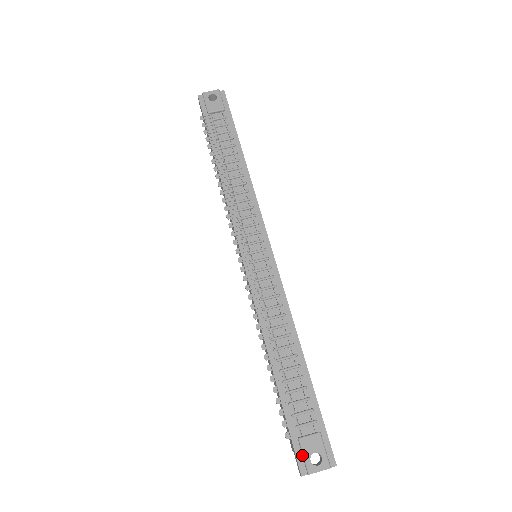
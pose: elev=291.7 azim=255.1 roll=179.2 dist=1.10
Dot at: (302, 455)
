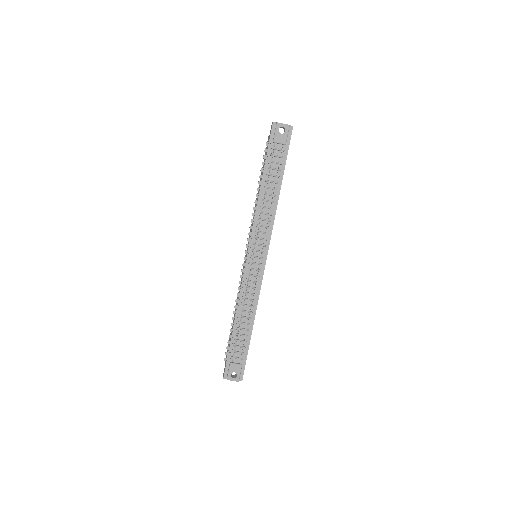
Dot at: (228, 370)
